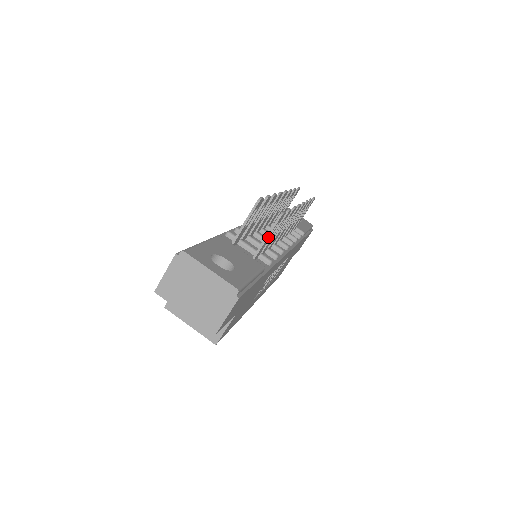
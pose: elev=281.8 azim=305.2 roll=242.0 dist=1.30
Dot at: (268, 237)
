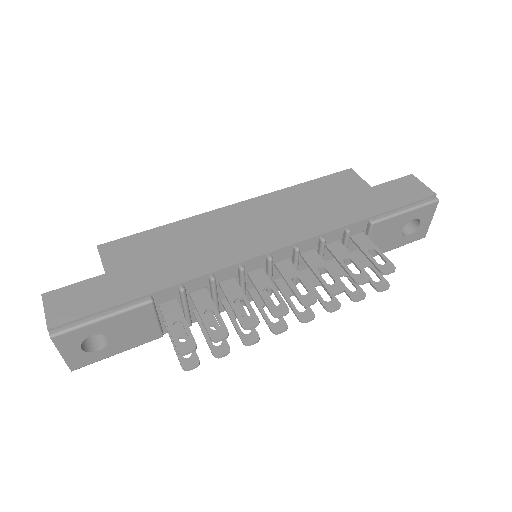
Dot at: occluded
